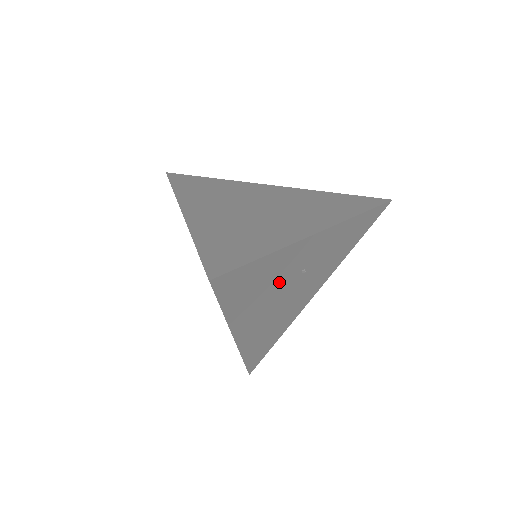
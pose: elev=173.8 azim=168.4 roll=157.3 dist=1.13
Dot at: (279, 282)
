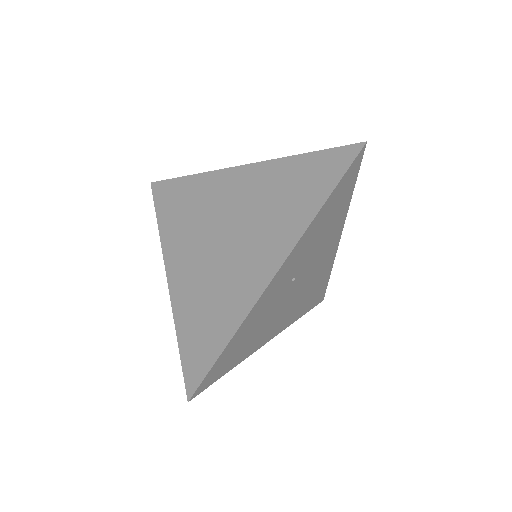
Dot at: (271, 309)
